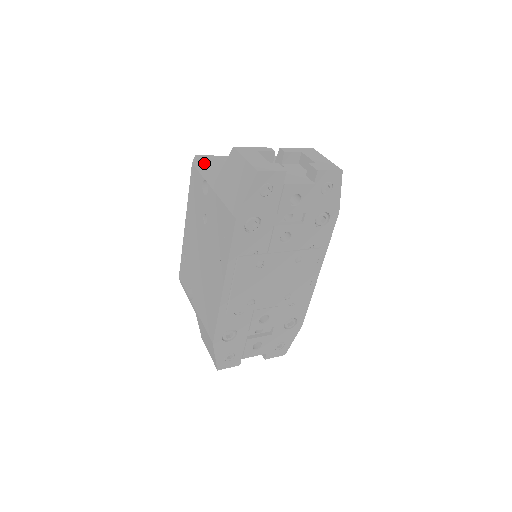
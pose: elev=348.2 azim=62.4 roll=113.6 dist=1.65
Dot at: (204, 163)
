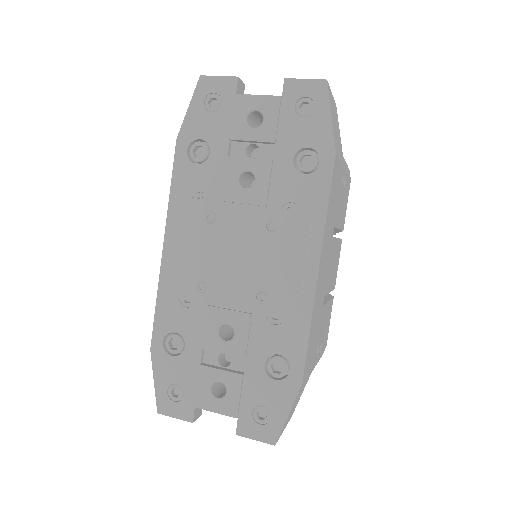
Dot at: occluded
